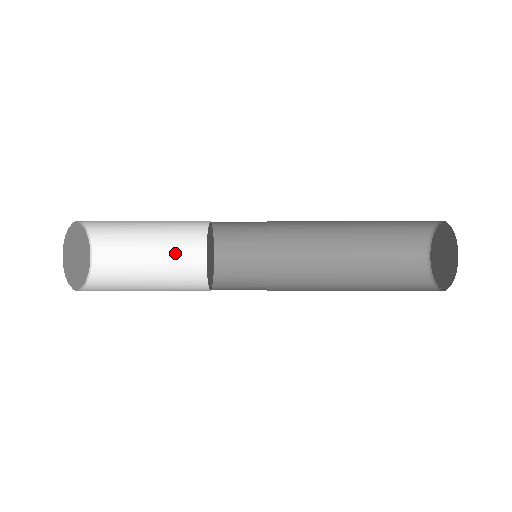
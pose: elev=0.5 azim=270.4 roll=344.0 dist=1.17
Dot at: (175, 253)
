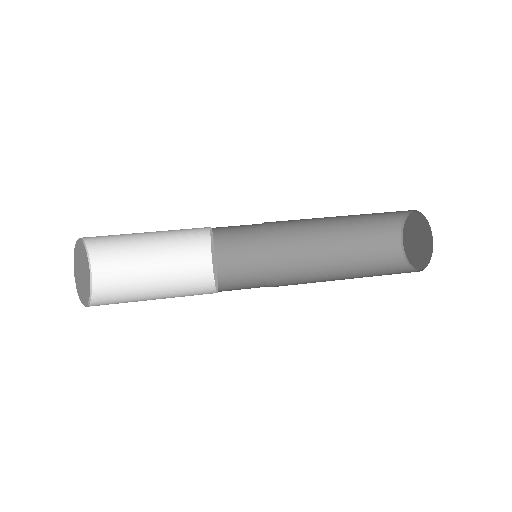
Dot at: (172, 242)
